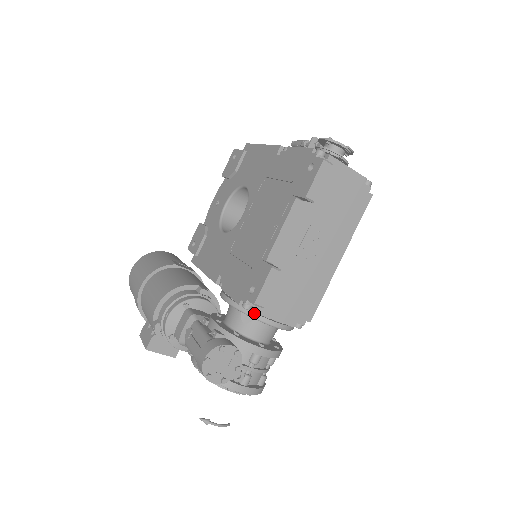
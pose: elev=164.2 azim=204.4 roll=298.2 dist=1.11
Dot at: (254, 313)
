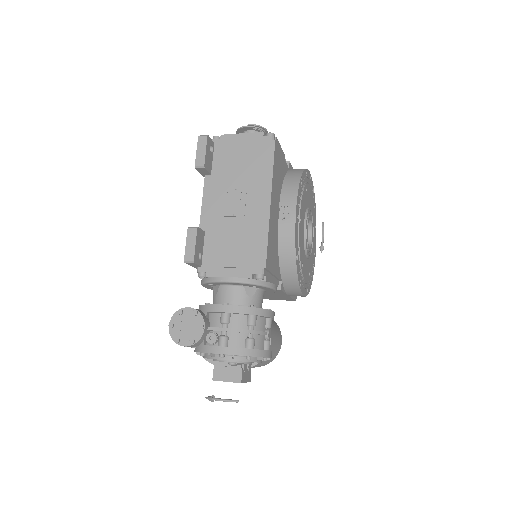
Dot at: (208, 278)
